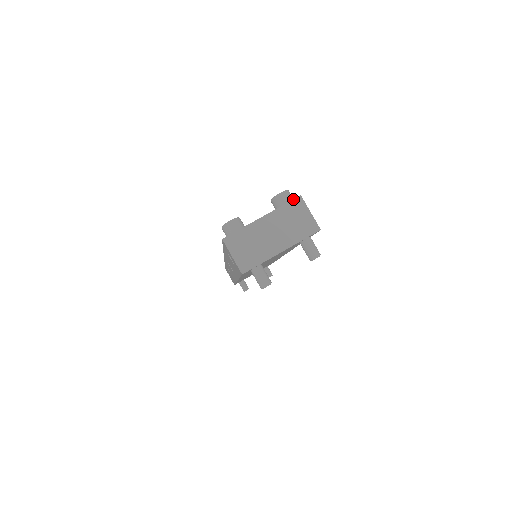
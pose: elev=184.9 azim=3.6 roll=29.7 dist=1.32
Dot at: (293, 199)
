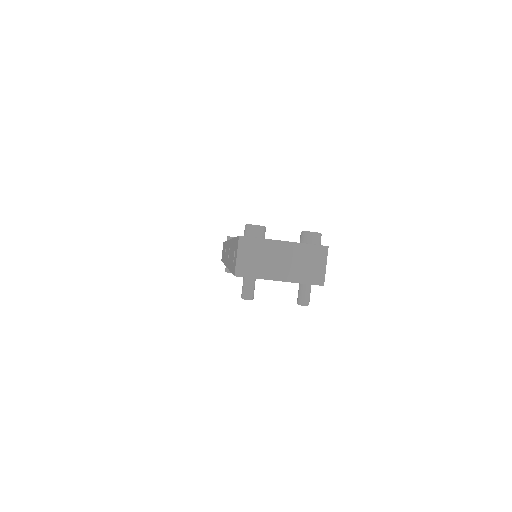
Dot at: (320, 245)
